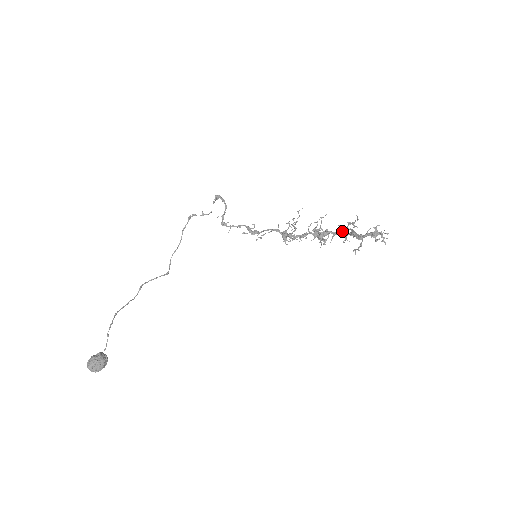
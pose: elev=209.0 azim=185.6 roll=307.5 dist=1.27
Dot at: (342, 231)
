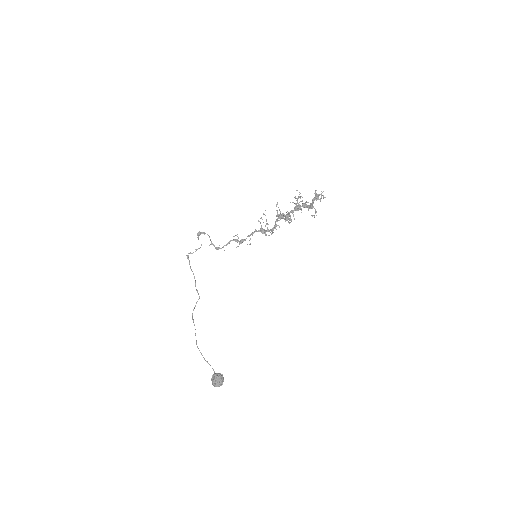
Dot at: (296, 207)
